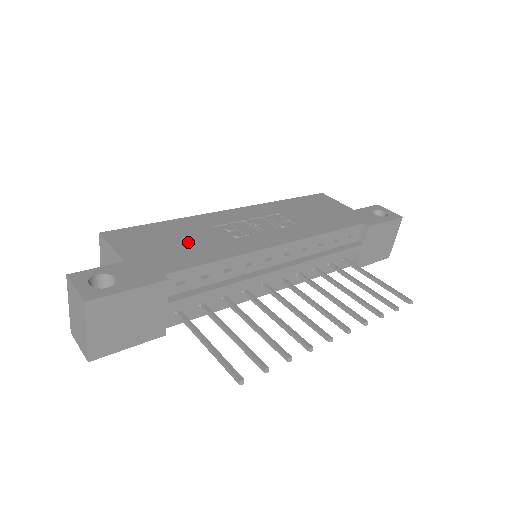
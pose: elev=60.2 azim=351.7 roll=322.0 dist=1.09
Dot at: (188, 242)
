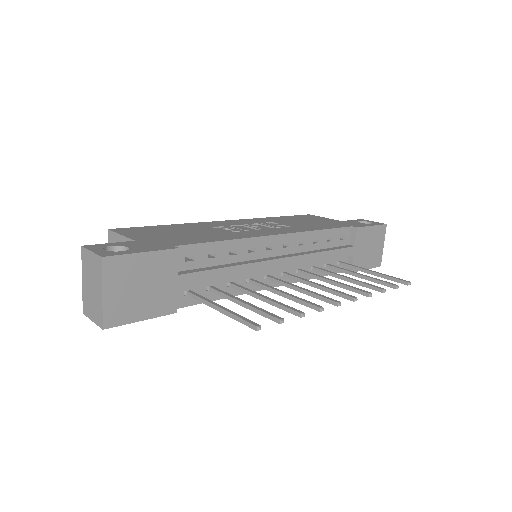
Dot at: (192, 233)
